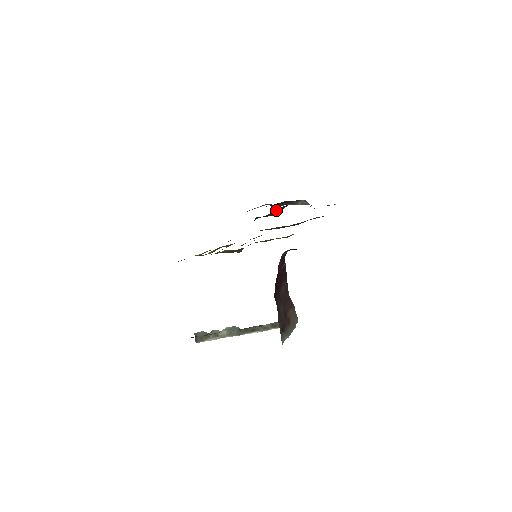
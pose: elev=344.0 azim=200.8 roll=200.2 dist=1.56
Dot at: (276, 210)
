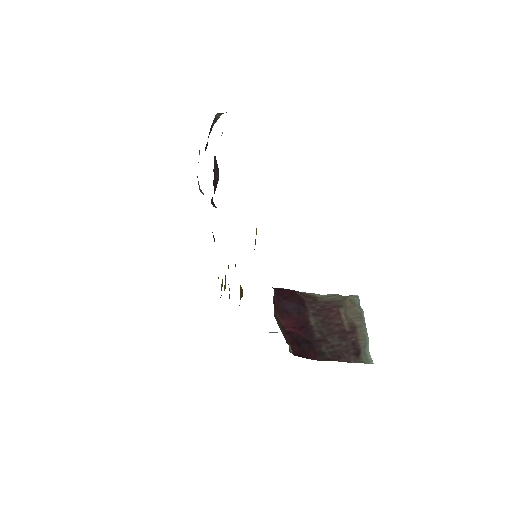
Dot at: (214, 179)
